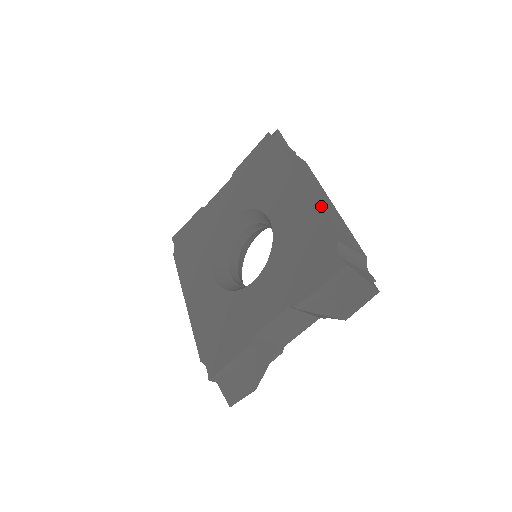
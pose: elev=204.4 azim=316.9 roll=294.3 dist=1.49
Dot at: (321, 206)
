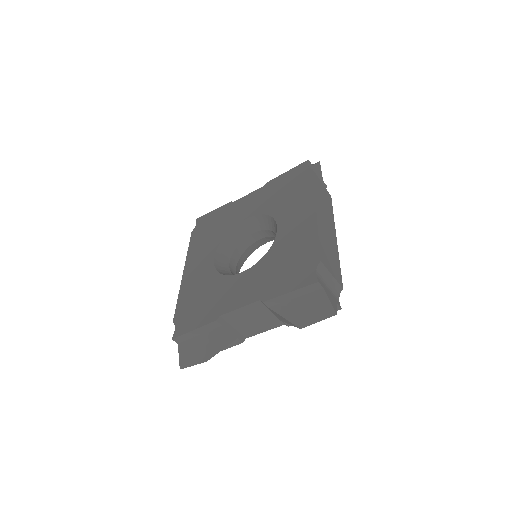
Dot at: (322, 231)
